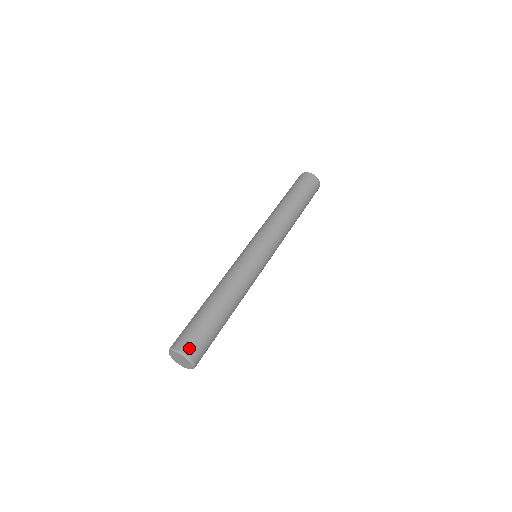
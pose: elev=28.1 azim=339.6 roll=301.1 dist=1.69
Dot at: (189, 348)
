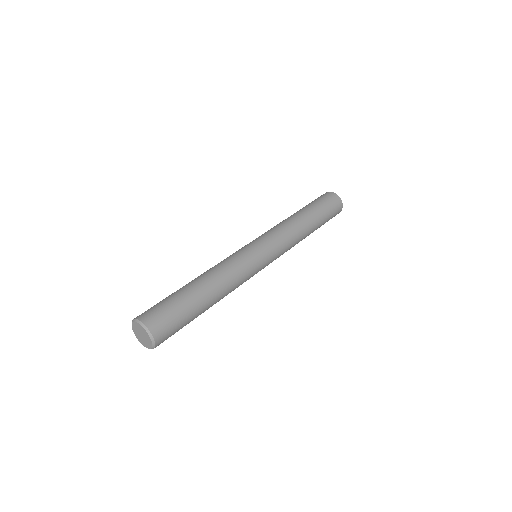
Dot at: (157, 328)
